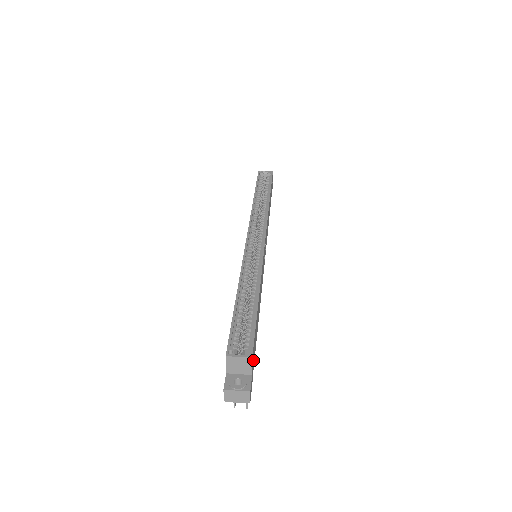
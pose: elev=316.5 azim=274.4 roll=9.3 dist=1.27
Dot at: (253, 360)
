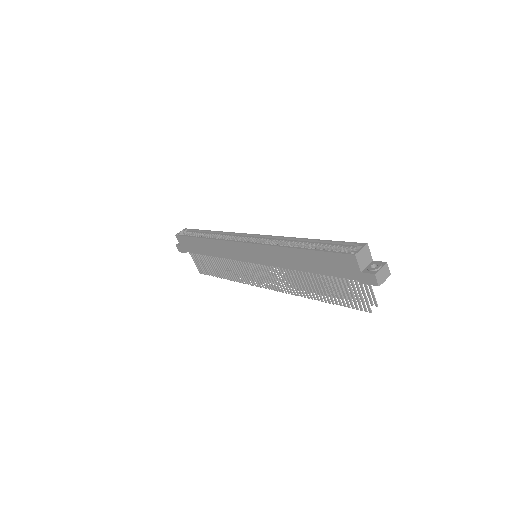
Dot at: occluded
